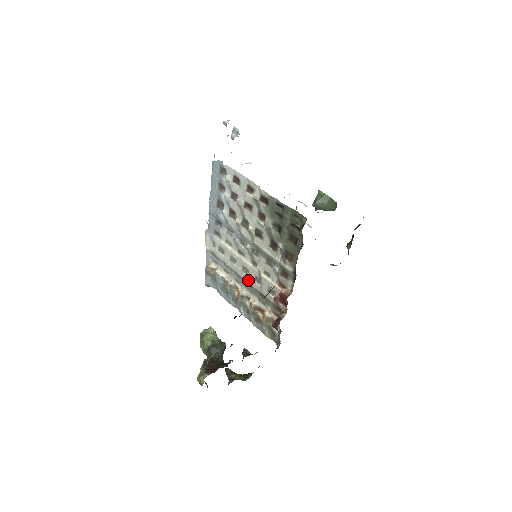
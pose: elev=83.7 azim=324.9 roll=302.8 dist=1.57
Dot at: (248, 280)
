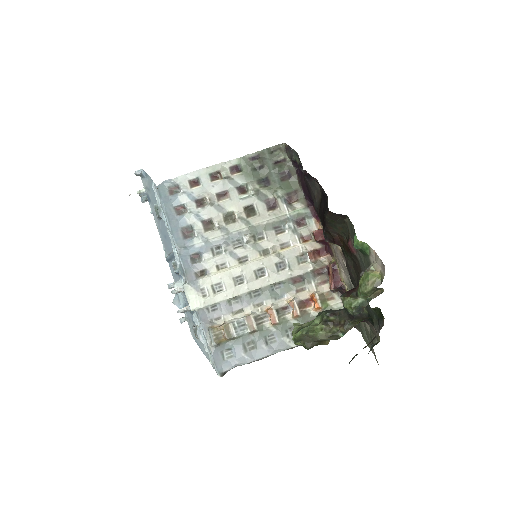
Dot at: (270, 281)
